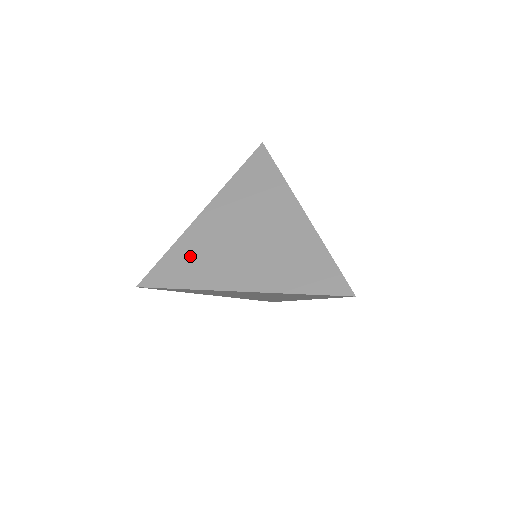
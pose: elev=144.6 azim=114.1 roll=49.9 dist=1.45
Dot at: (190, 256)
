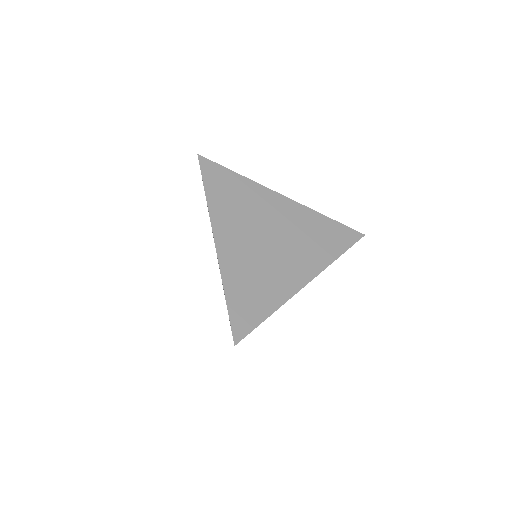
Dot at: (247, 287)
